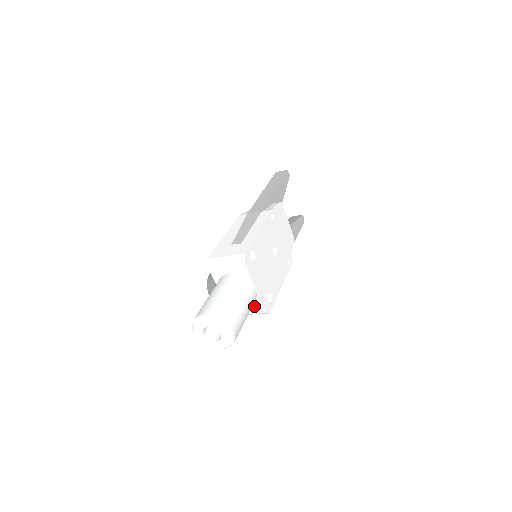
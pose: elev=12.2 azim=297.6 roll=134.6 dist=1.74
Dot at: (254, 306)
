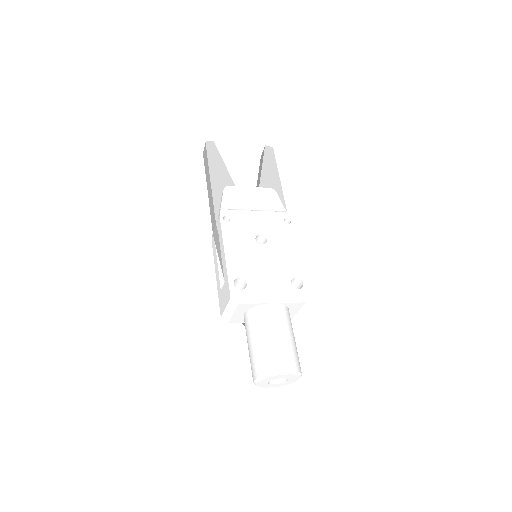
Dot at: (292, 307)
